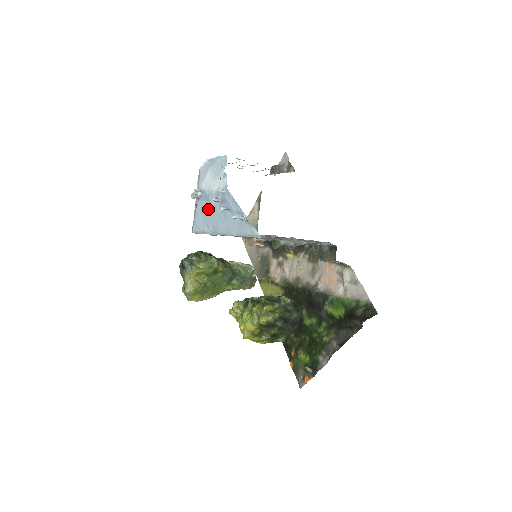
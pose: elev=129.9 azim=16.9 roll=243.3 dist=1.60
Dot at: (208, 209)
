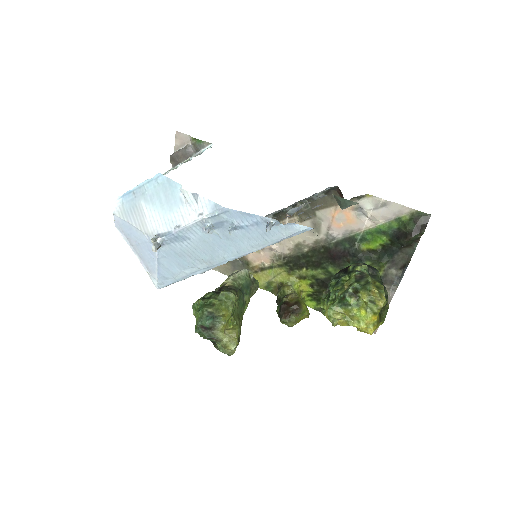
Dot at: (186, 248)
